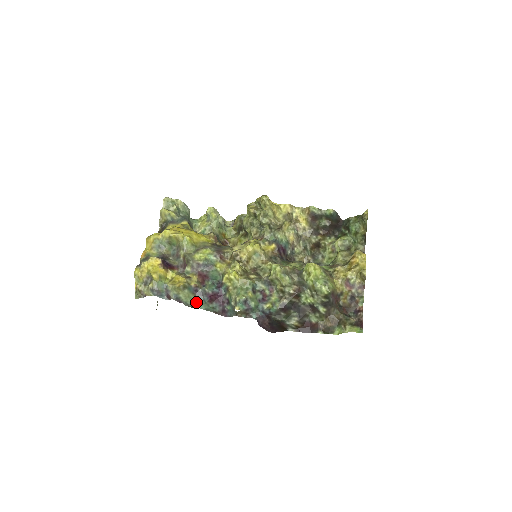
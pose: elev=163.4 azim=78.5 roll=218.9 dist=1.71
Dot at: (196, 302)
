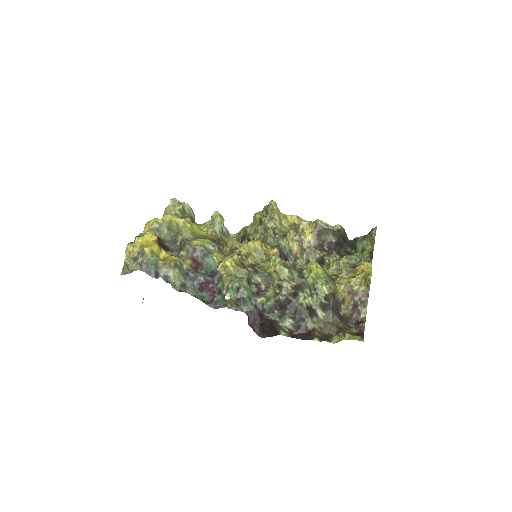
Dot at: (185, 286)
